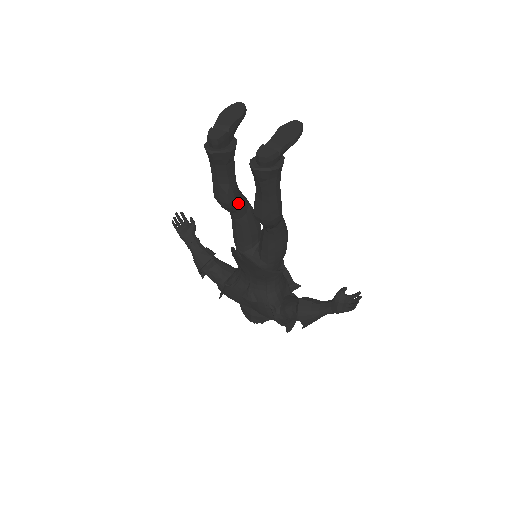
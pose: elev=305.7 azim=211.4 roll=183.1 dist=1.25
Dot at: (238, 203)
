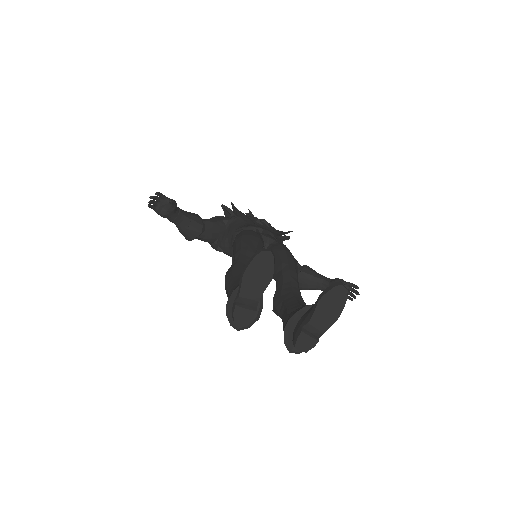
Dot at: occluded
